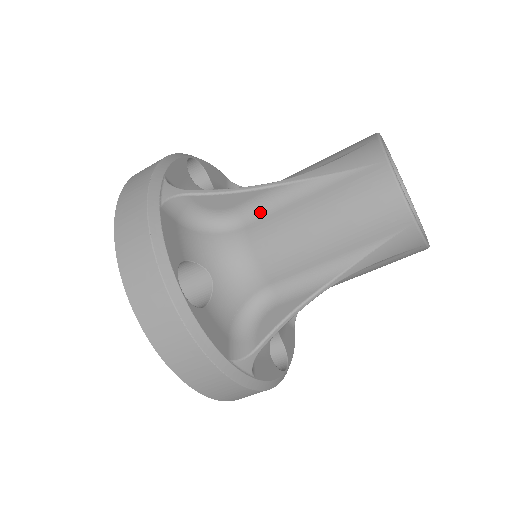
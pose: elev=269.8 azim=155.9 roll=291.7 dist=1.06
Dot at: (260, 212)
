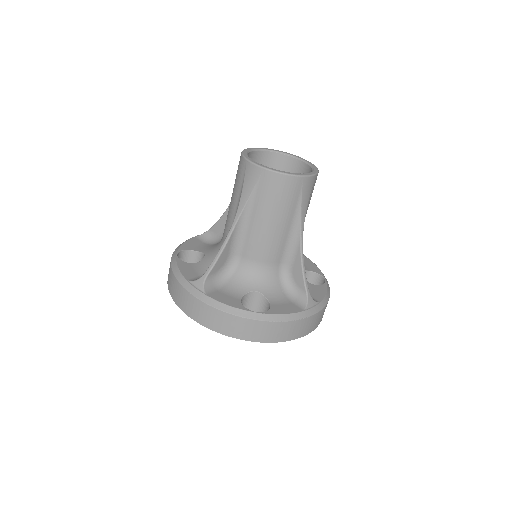
Dot at: (240, 244)
